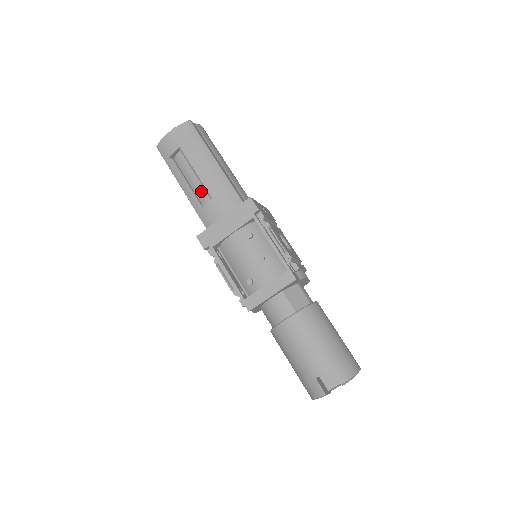
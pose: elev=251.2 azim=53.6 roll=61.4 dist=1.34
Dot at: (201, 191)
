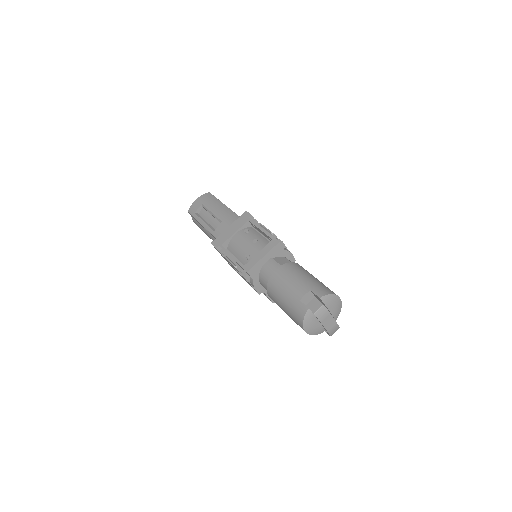
Dot at: (215, 223)
